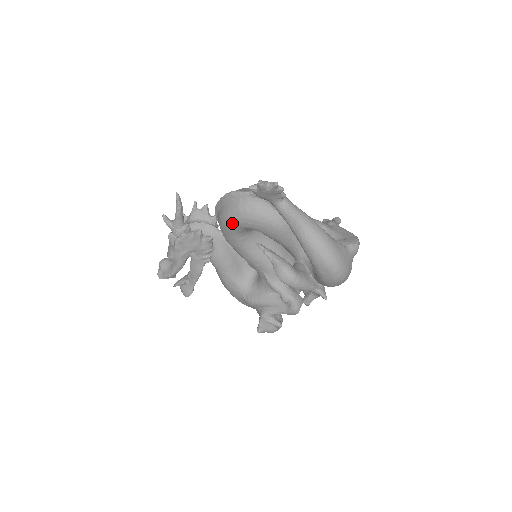
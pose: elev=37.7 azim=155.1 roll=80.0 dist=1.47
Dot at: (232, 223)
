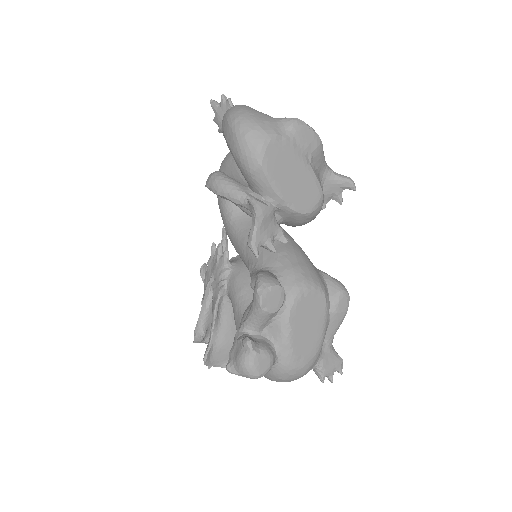
Dot at: occluded
